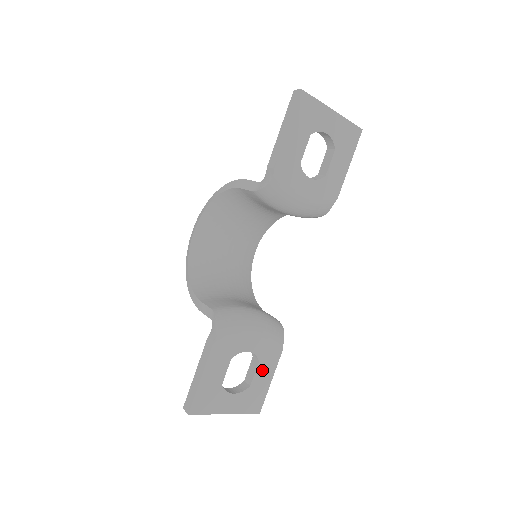
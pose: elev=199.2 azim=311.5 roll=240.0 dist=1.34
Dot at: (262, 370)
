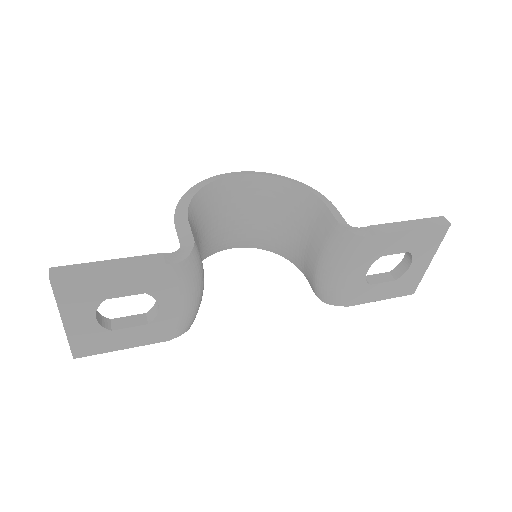
Dot at: (137, 332)
